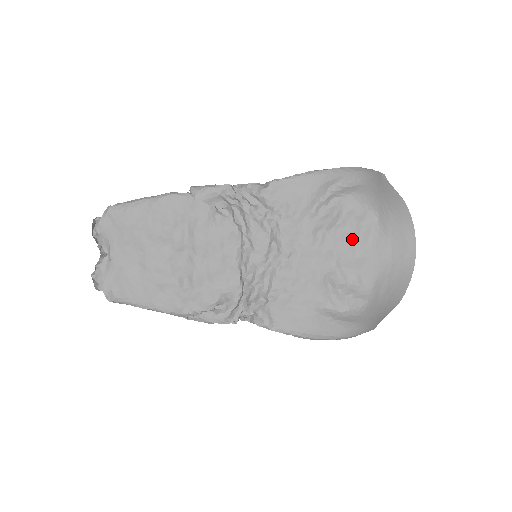
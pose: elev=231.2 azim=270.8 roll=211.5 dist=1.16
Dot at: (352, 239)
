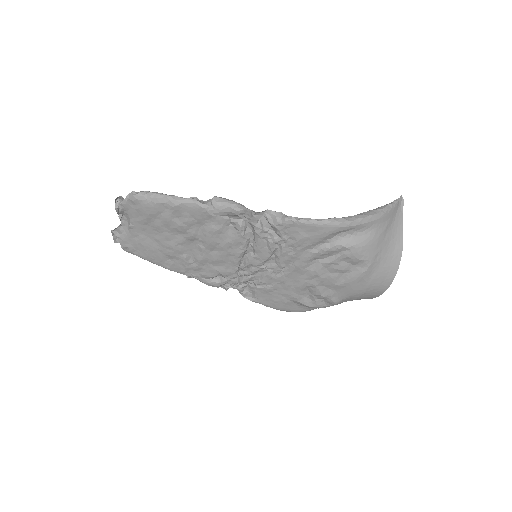
Dot at: (340, 273)
